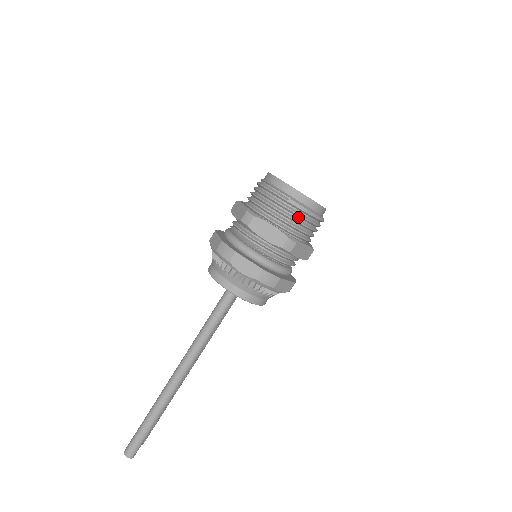
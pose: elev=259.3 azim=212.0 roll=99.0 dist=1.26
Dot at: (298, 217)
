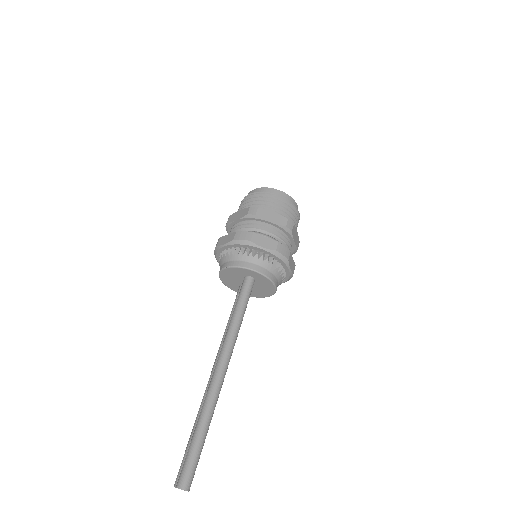
Dot at: (287, 209)
